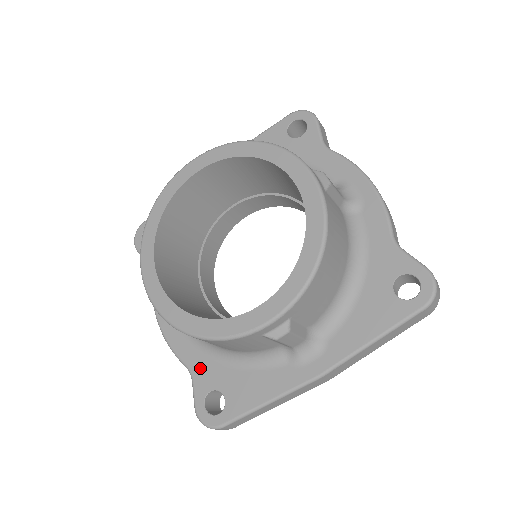
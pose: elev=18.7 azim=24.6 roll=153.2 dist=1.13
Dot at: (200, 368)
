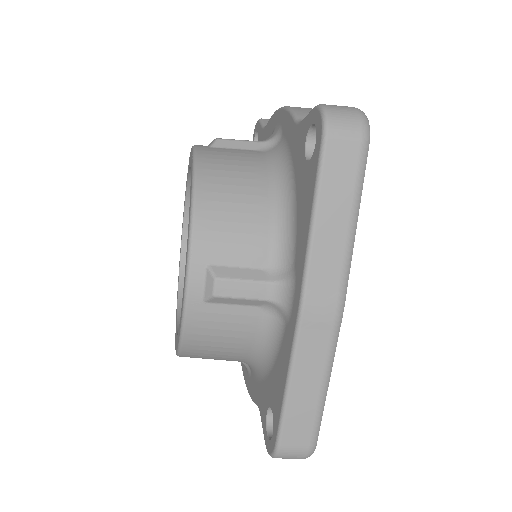
Dot at: (260, 397)
